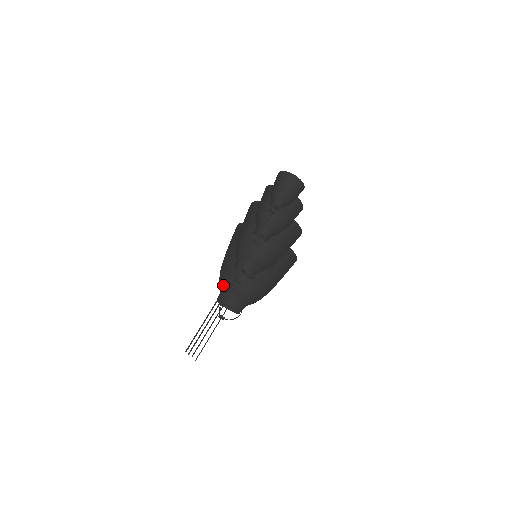
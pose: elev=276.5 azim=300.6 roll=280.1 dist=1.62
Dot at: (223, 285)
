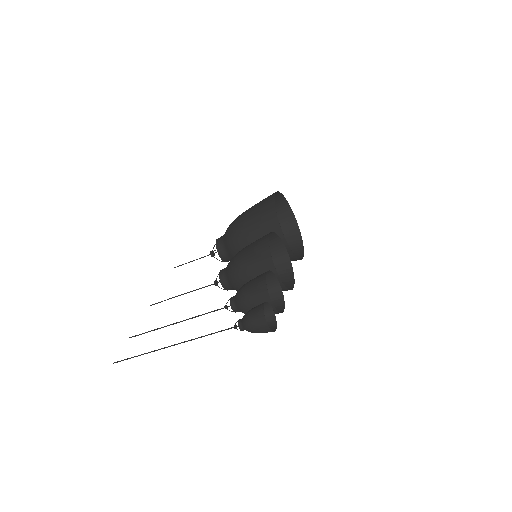
Dot at: (225, 239)
